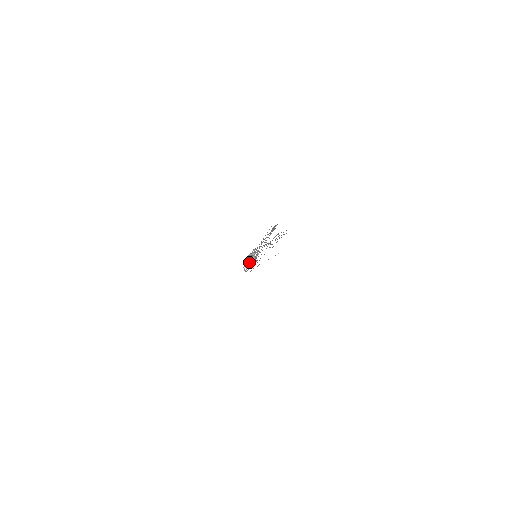
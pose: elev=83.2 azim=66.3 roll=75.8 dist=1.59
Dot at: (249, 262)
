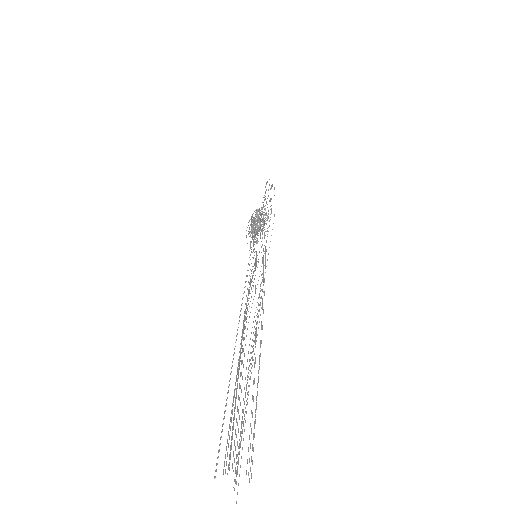
Dot at: (254, 234)
